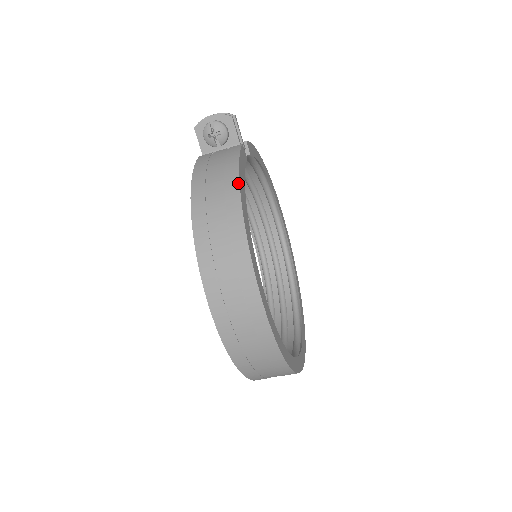
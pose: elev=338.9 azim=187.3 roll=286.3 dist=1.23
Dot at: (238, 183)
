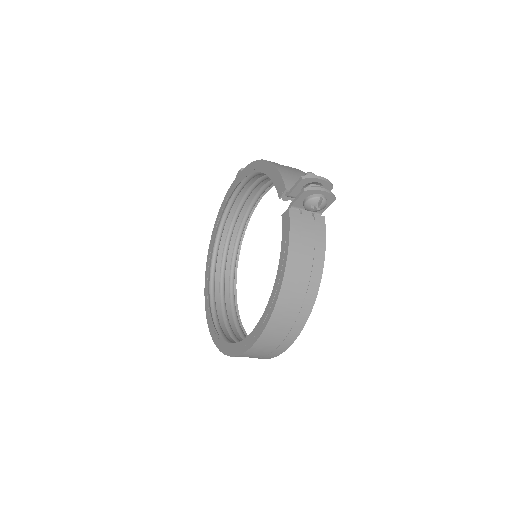
Dot at: occluded
